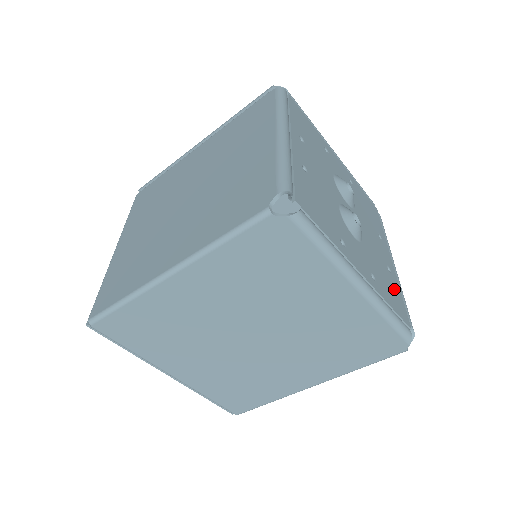
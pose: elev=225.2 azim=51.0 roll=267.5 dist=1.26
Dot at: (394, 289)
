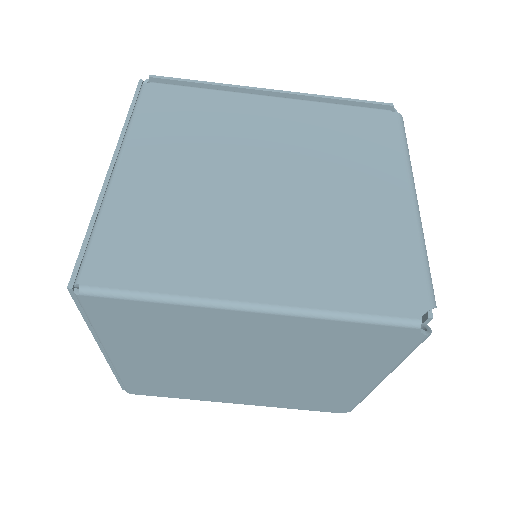
Dot at: occluded
